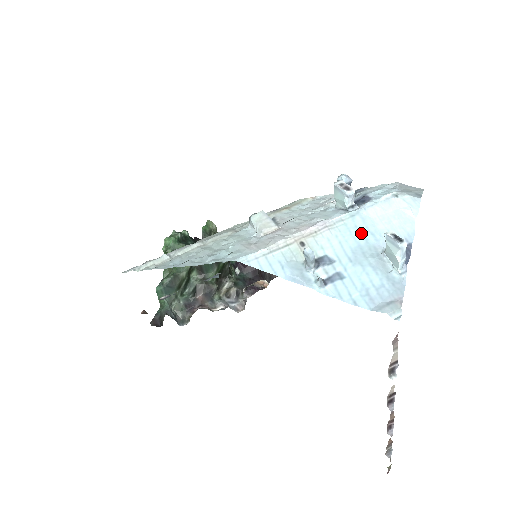
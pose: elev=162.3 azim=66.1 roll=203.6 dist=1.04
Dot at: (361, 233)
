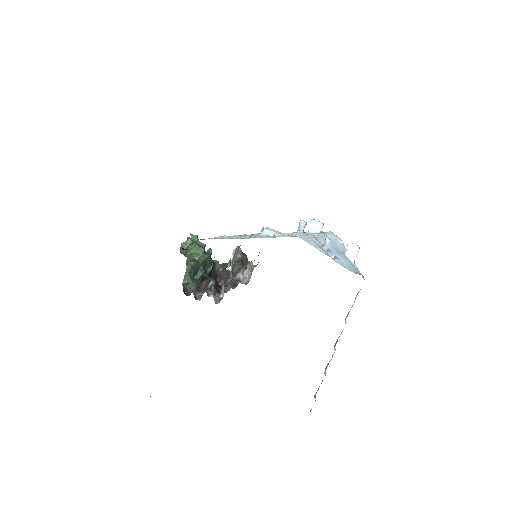
Dot at: (332, 243)
